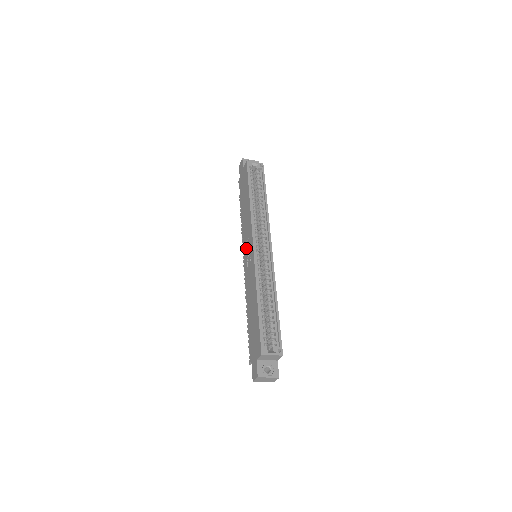
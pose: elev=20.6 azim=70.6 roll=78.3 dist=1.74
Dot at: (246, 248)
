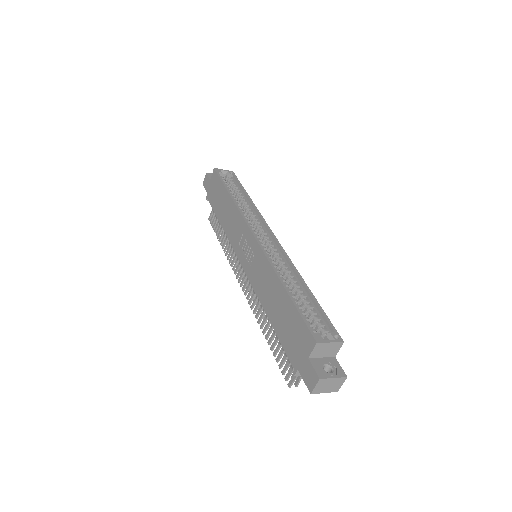
Dot at: (241, 249)
